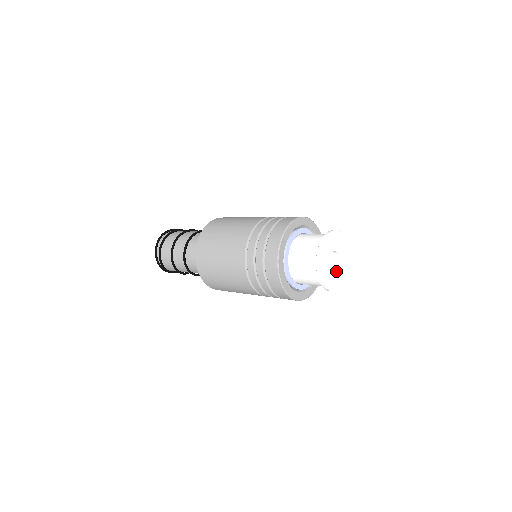
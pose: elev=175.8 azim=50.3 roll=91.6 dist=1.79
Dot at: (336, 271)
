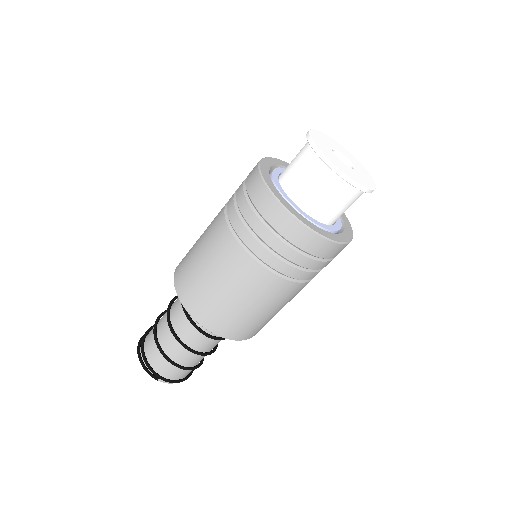
Dot at: (350, 168)
